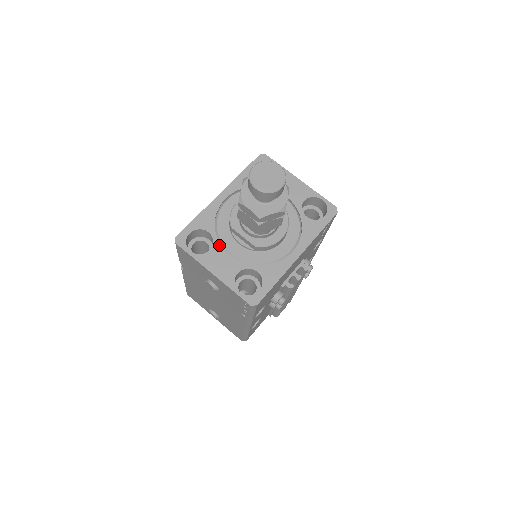
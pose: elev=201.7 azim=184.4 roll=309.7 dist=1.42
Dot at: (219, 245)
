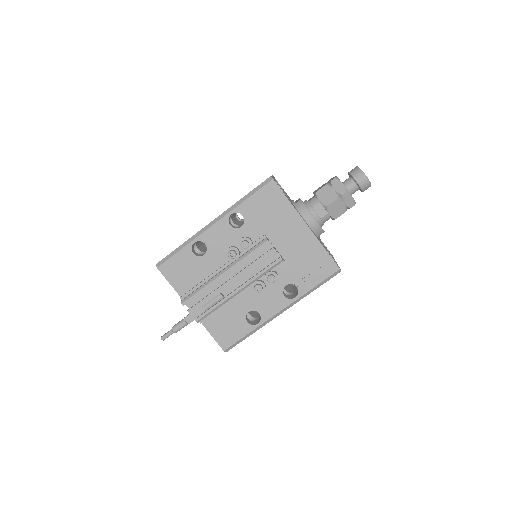
Dot at: occluded
